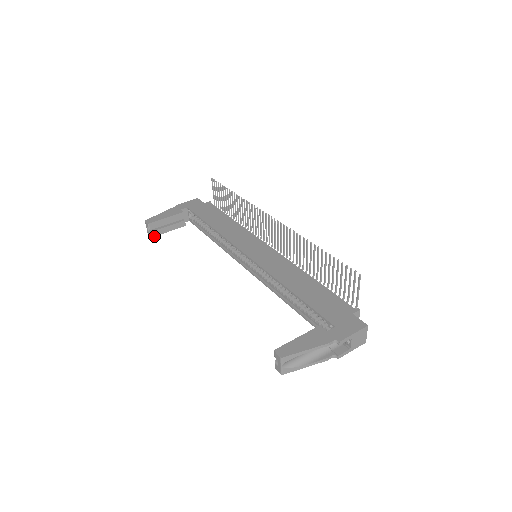
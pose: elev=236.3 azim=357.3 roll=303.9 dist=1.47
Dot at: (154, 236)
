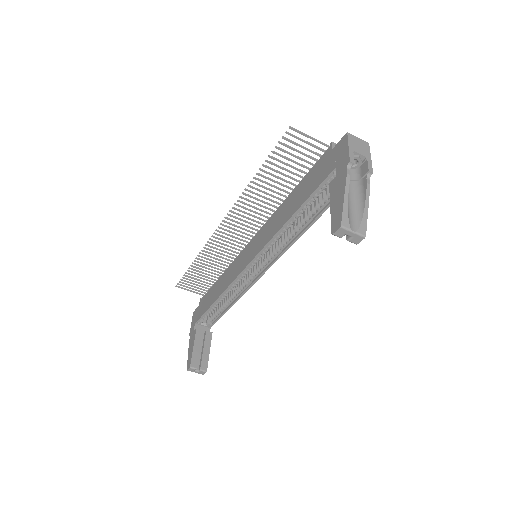
Dot at: occluded
